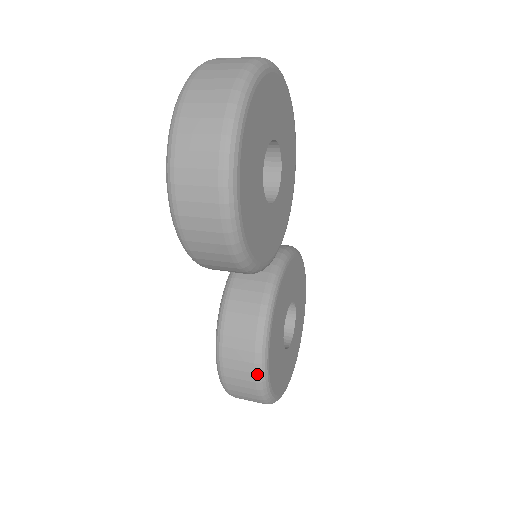
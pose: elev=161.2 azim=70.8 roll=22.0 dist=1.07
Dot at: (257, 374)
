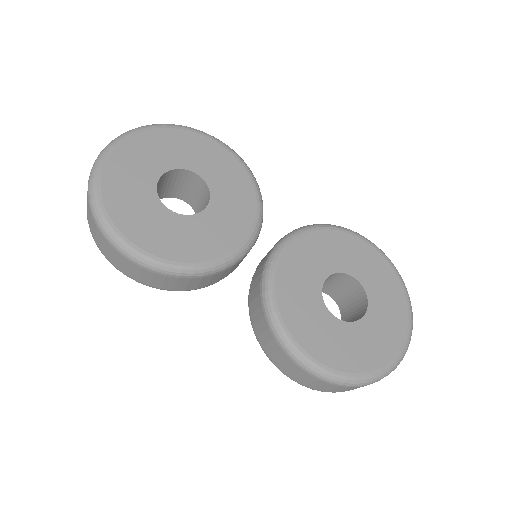
Dot at: (291, 358)
